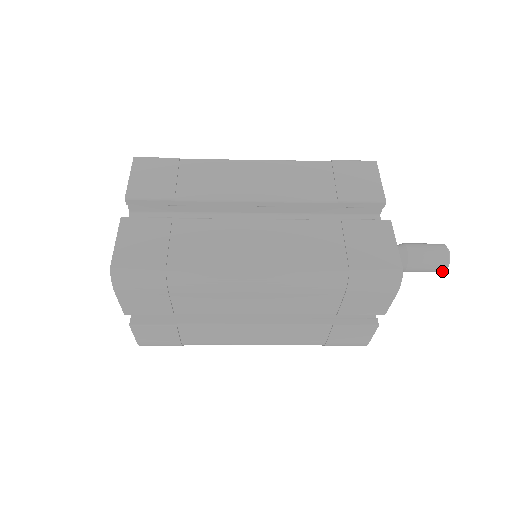
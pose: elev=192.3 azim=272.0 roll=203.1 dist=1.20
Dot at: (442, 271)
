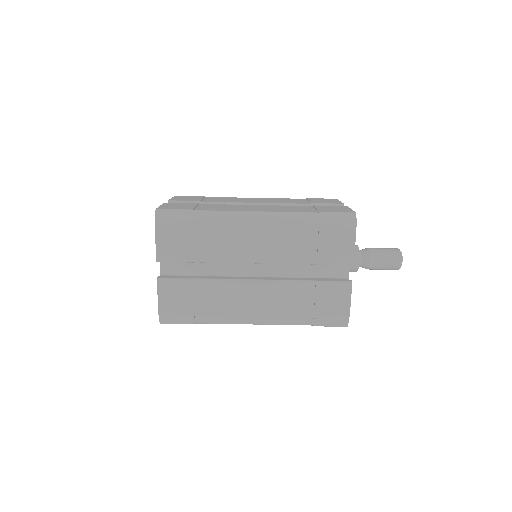
Dot at: (399, 265)
